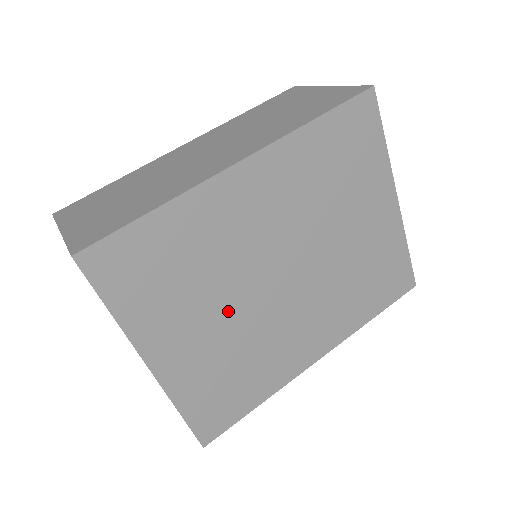
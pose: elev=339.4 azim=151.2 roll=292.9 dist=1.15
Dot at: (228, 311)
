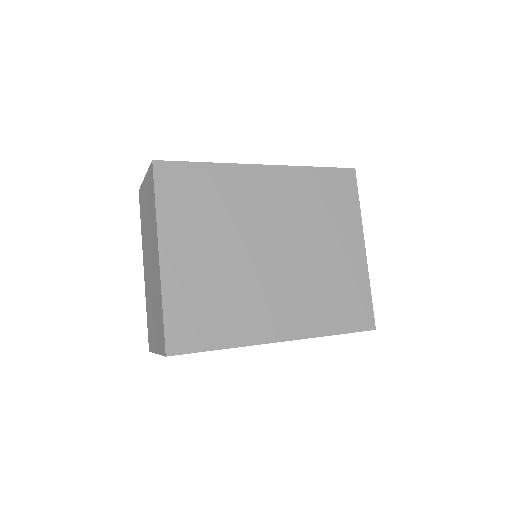
Dot at: (225, 252)
